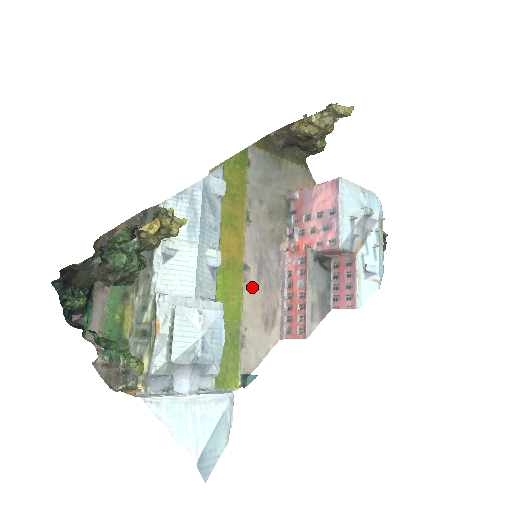
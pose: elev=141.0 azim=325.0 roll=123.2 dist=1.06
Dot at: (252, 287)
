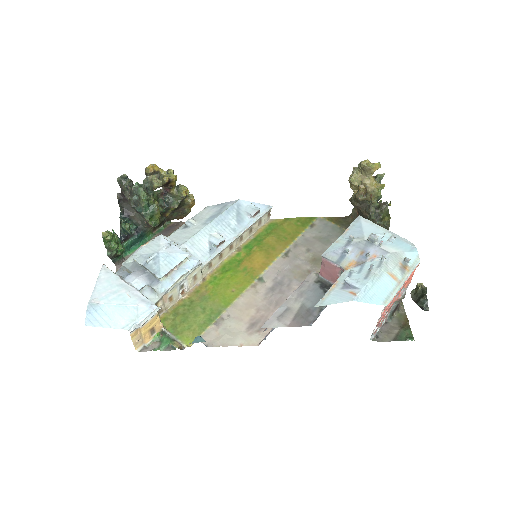
Dot at: (257, 294)
